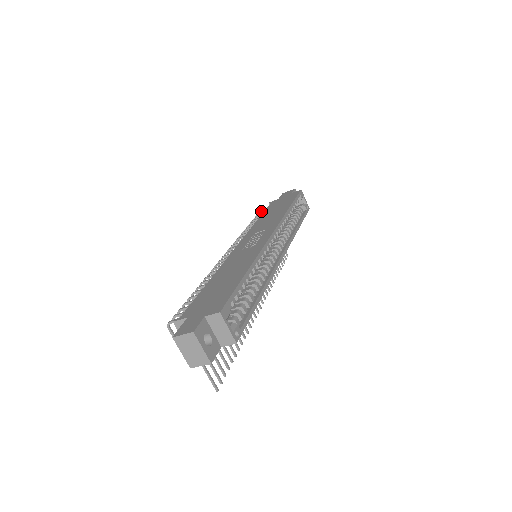
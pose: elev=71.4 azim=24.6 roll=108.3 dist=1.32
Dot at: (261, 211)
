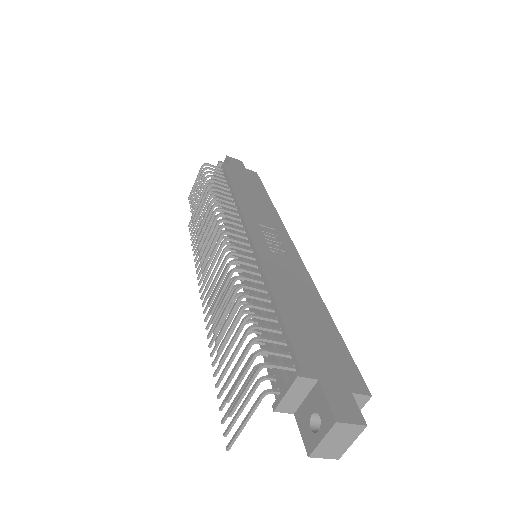
Dot at: occluded
